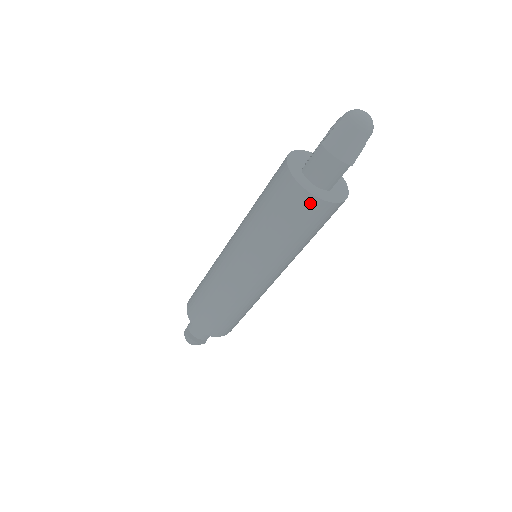
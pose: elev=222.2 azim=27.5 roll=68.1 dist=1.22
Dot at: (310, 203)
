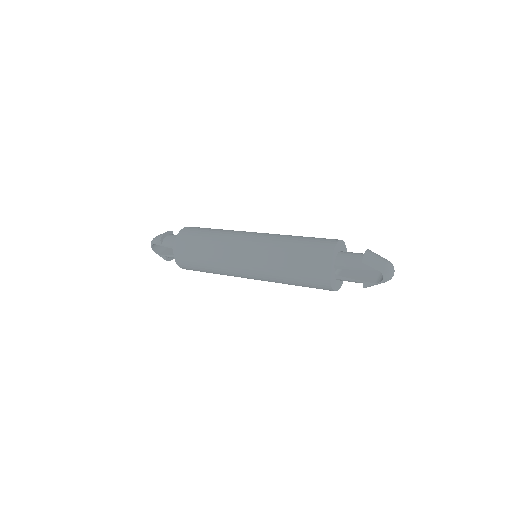
Dot at: occluded
